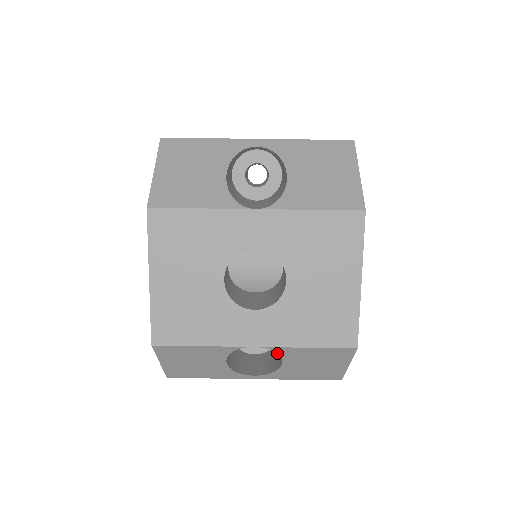
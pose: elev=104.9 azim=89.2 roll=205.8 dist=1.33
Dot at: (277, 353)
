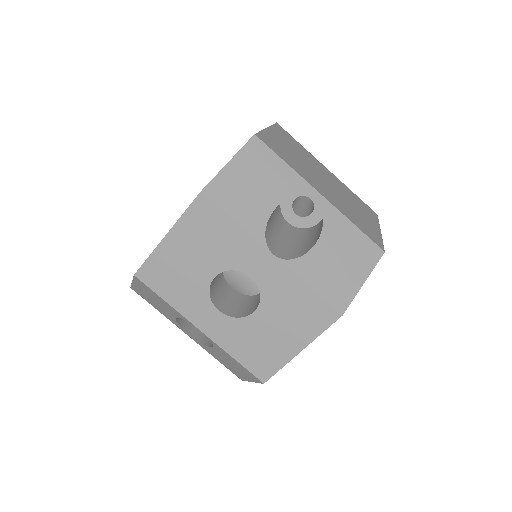
Dot at: (212, 343)
